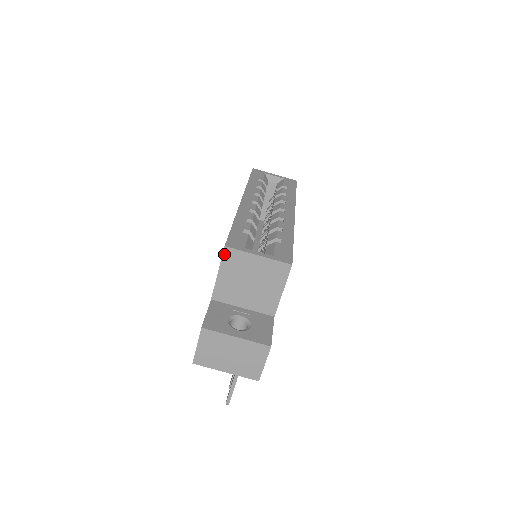
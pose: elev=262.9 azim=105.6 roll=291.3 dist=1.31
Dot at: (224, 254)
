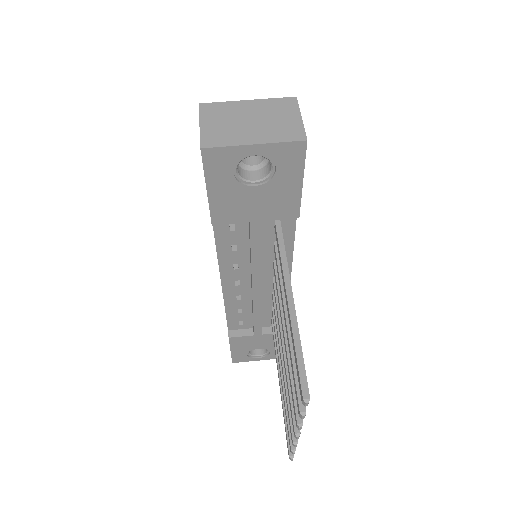
Dot at: occluded
